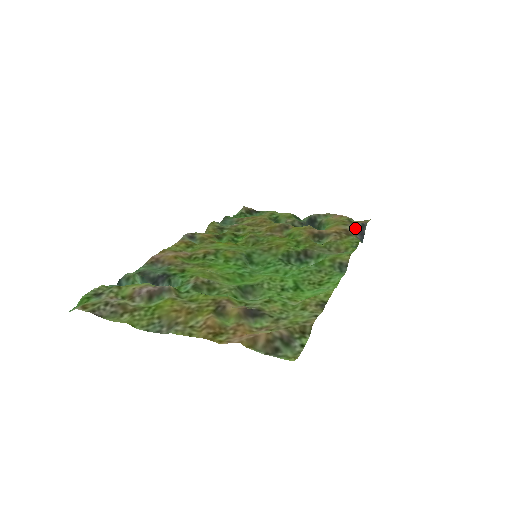
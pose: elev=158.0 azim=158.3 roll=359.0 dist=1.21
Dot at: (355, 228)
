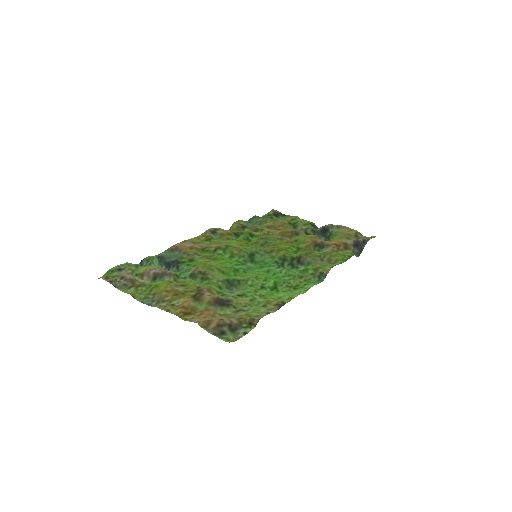
Dot at: (355, 243)
